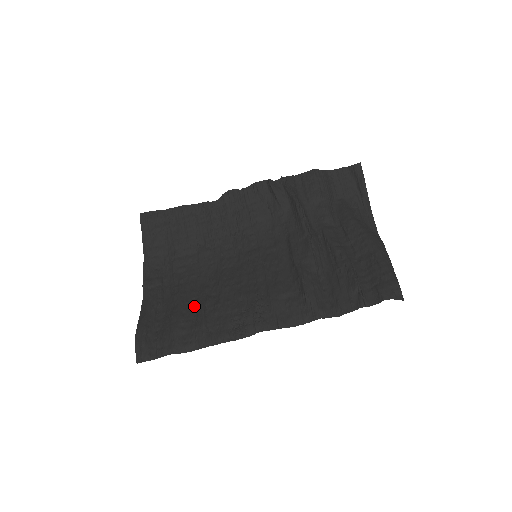
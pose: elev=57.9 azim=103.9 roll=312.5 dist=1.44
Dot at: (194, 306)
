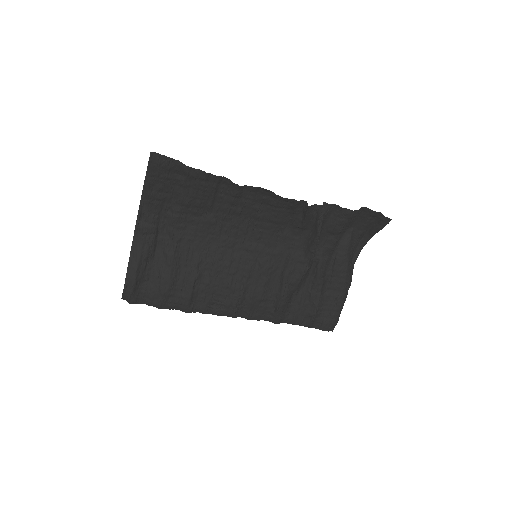
Dot at: (185, 275)
